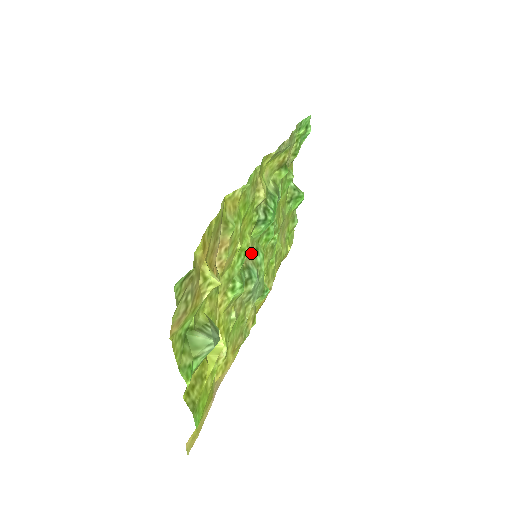
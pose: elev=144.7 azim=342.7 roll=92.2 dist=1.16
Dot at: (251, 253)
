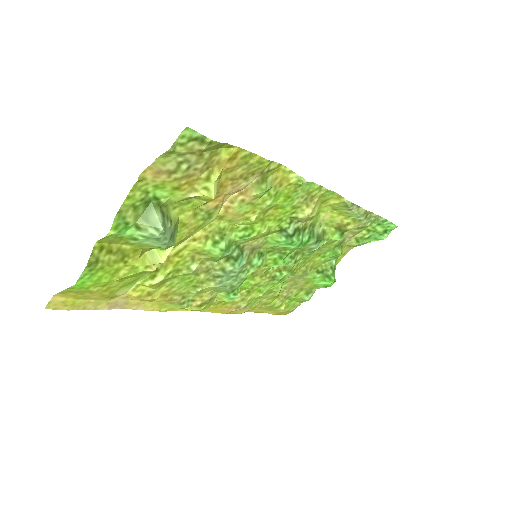
Dot at: (255, 249)
